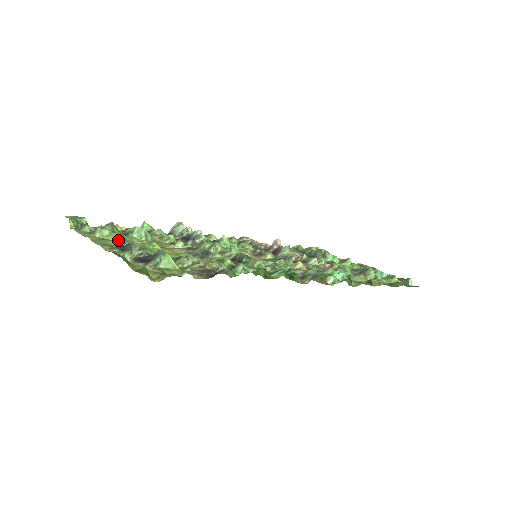
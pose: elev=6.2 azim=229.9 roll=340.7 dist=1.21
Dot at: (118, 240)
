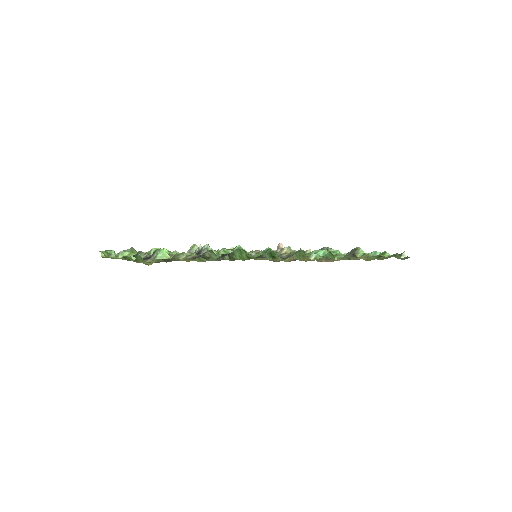
Dot at: occluded
